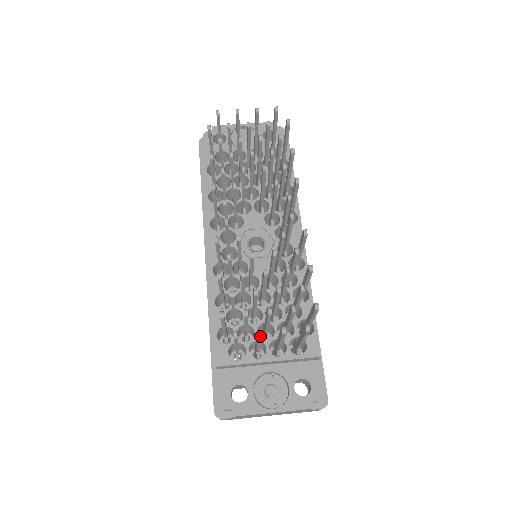
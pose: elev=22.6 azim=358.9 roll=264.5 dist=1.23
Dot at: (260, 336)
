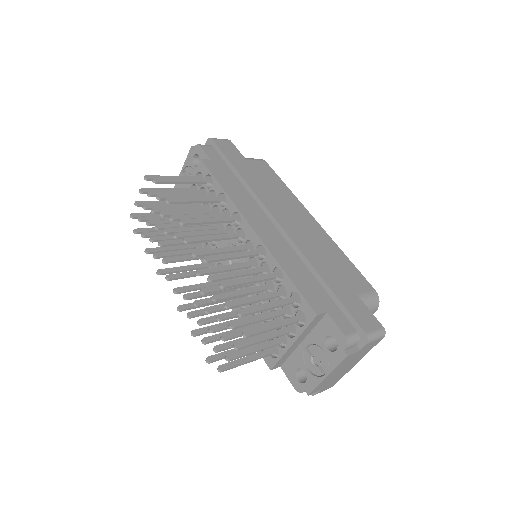
Dot at: (230, 360)
